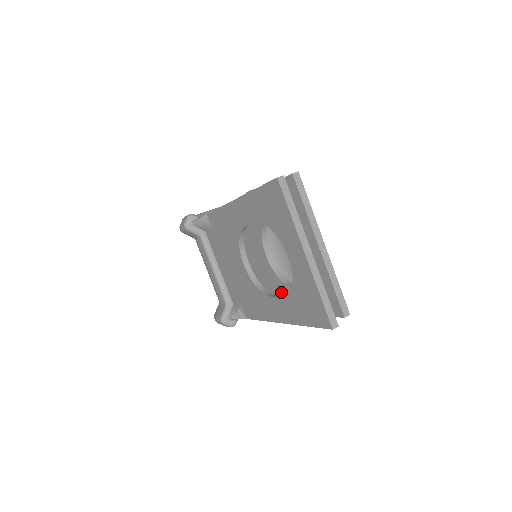
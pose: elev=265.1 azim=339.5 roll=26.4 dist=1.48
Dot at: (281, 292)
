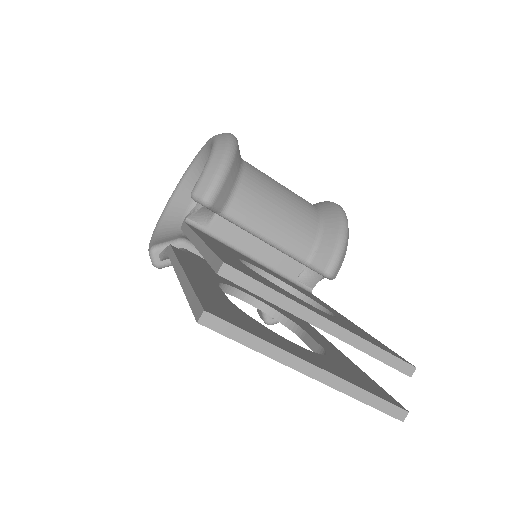
Dot at: occluded
